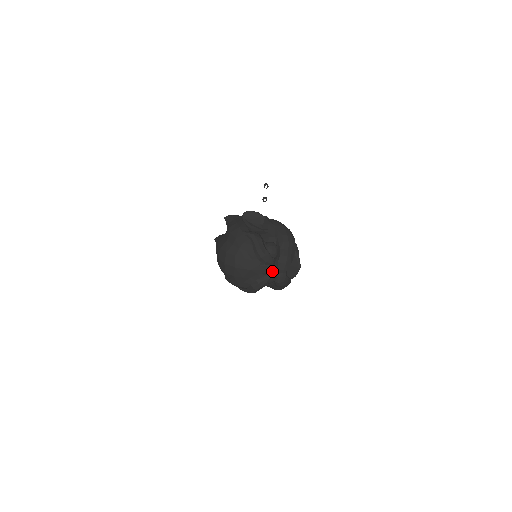
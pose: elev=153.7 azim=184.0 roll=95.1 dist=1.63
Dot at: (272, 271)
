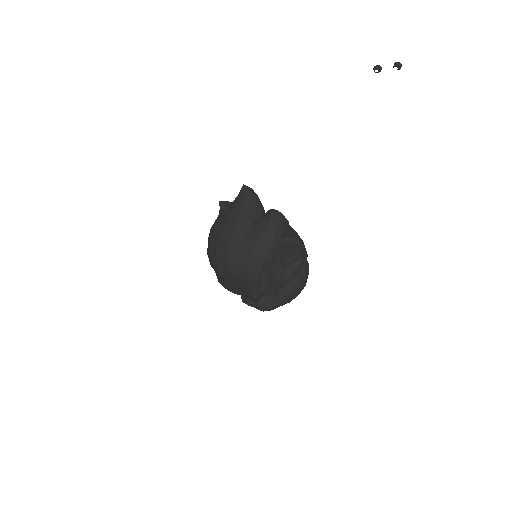
Dot at: (247, 300)
